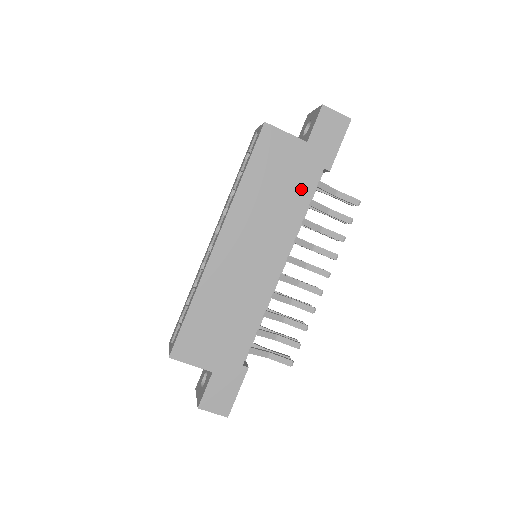
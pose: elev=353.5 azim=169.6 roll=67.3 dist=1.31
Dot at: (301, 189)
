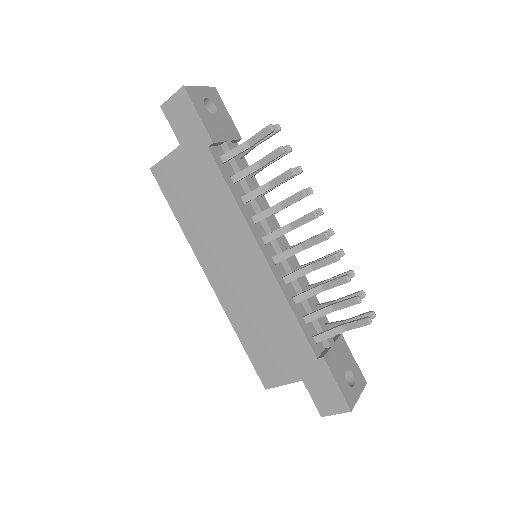
Dot at: (212, 182)
